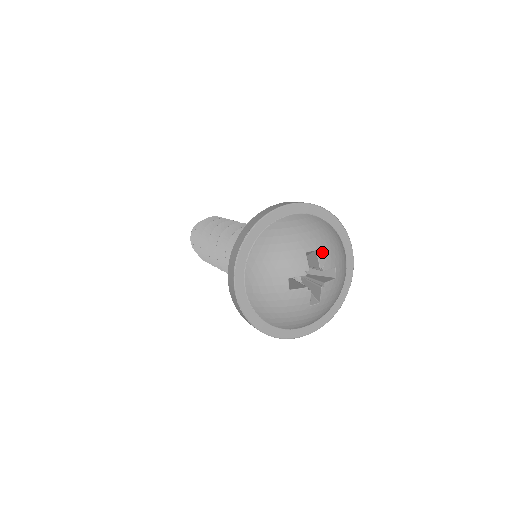
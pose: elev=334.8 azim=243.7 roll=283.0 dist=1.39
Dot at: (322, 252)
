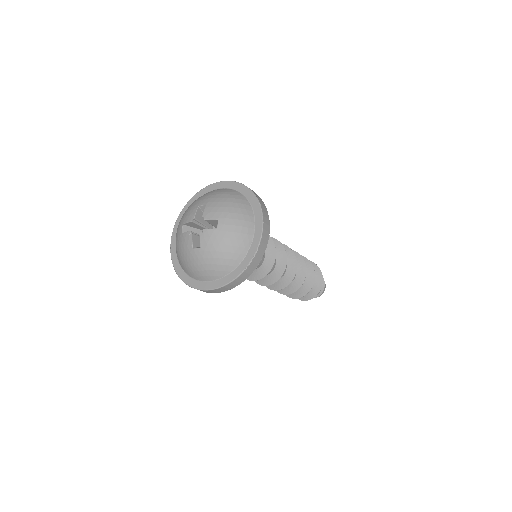
Dot at: (210, 207)
